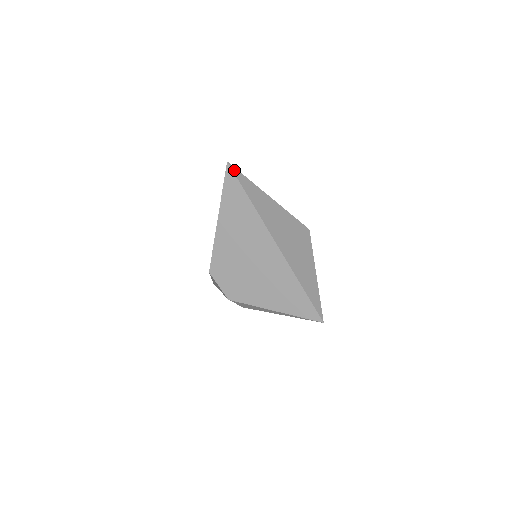
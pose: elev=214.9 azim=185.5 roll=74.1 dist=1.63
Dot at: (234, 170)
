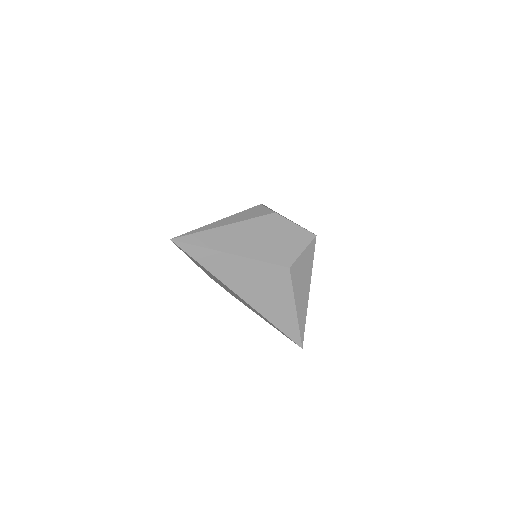
Dot at: (180, 245)
